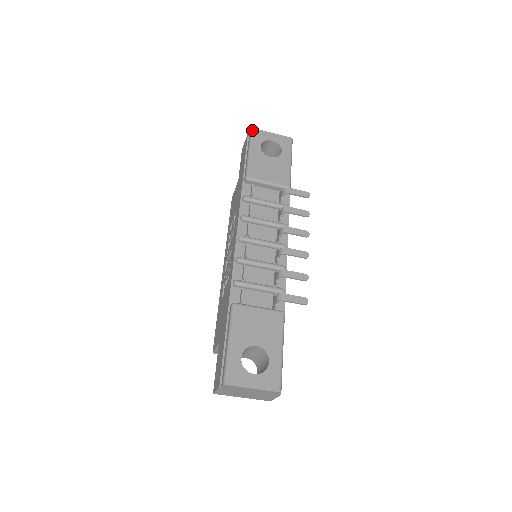
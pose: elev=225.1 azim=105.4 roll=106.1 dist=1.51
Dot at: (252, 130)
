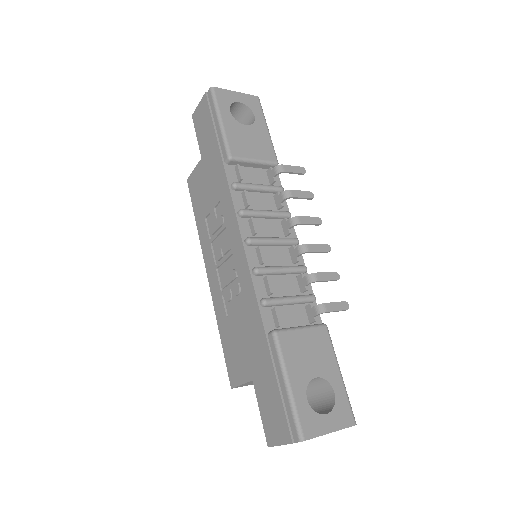
Dot at: (213, 90)
